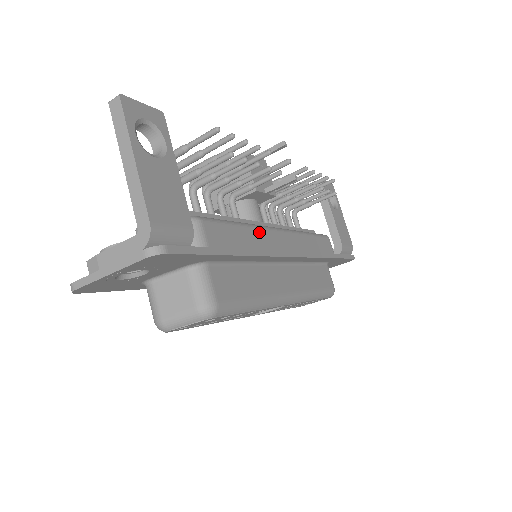
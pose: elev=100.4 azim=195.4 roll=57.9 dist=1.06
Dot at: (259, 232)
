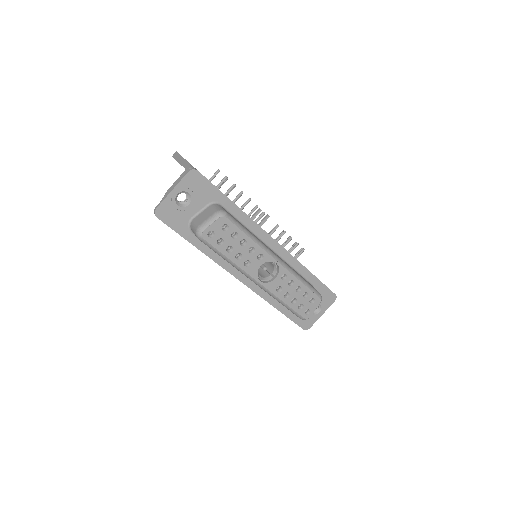
Dot at: occluded
